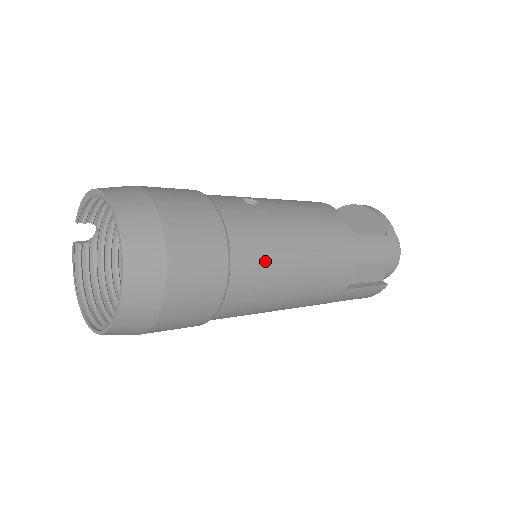
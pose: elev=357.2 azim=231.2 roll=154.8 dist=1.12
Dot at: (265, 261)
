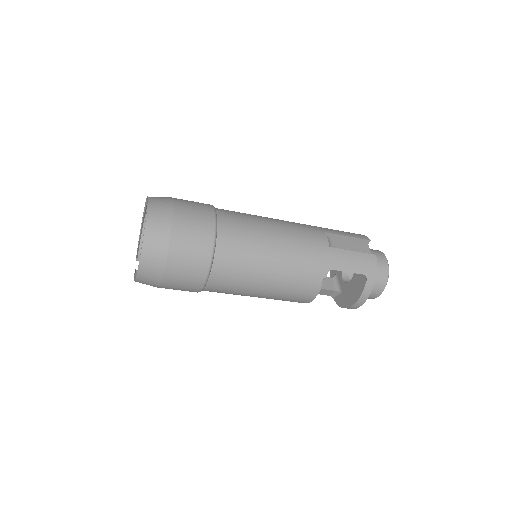
Dot at: (242, 215)
